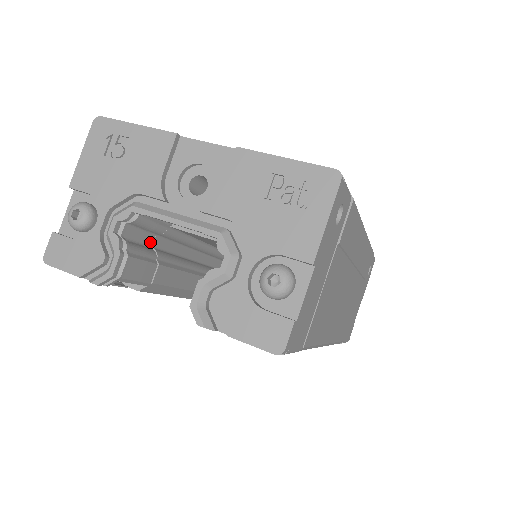
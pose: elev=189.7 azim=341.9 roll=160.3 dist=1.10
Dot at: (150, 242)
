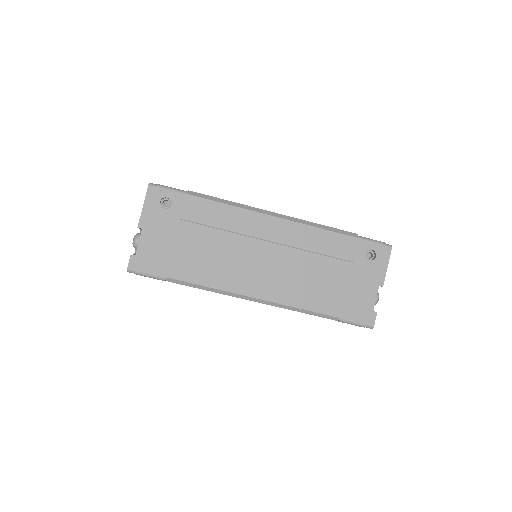
Dot at: occluded
